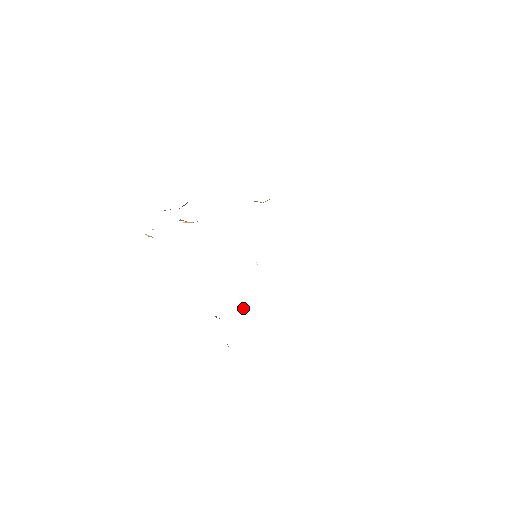
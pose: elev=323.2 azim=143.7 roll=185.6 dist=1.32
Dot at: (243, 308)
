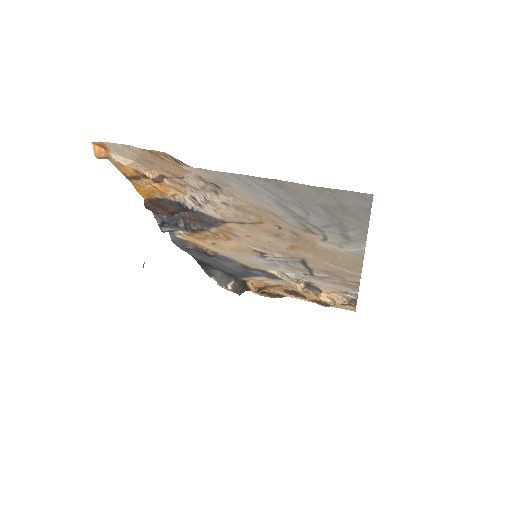
Dot at: (182, 223)
